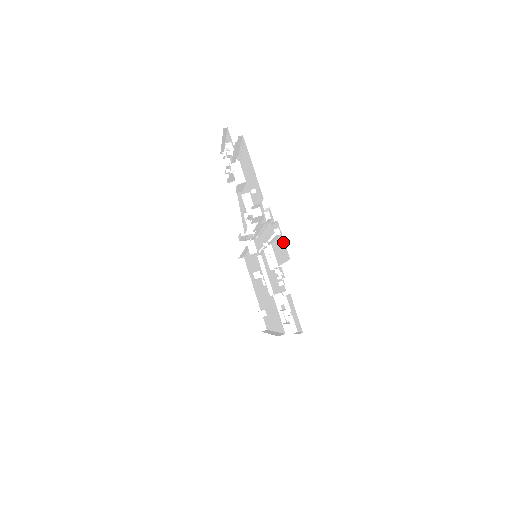
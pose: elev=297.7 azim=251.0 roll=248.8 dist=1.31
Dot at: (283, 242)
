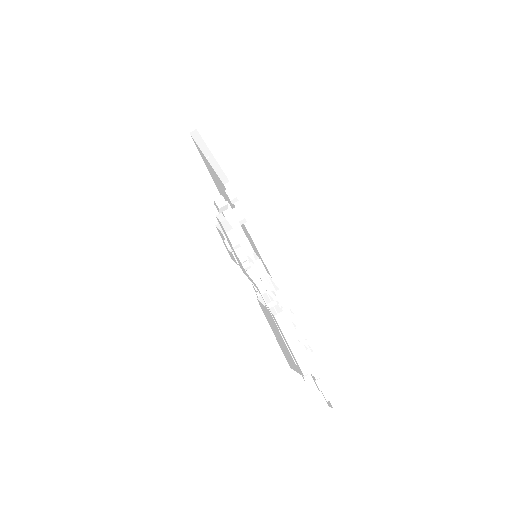
Dot at: occluded
